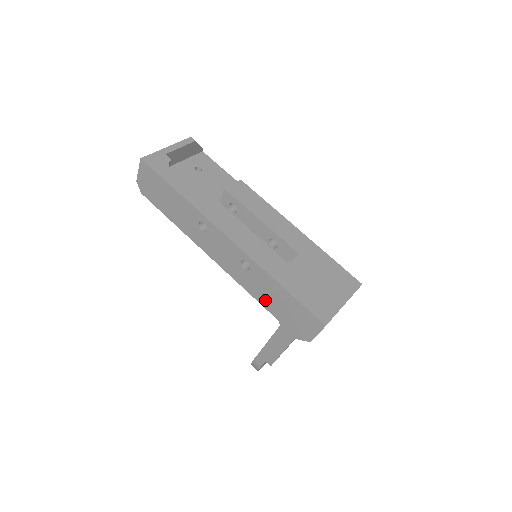
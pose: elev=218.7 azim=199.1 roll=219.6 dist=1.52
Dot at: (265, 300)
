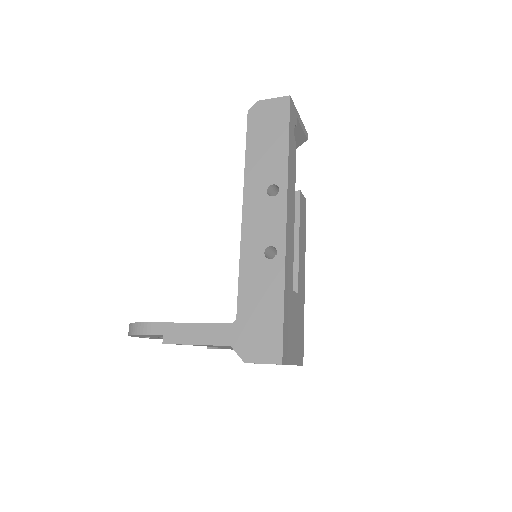
Dot at: (248, 292)
